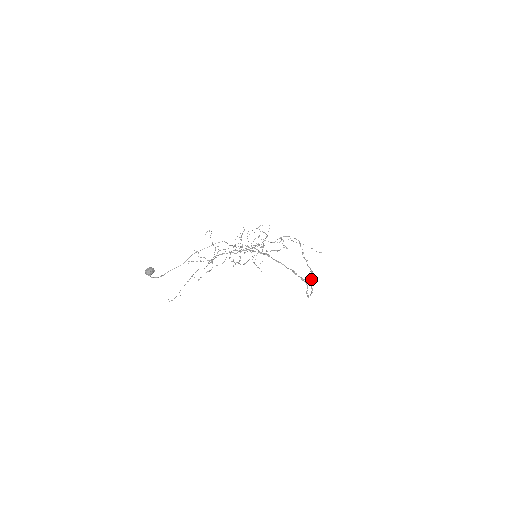
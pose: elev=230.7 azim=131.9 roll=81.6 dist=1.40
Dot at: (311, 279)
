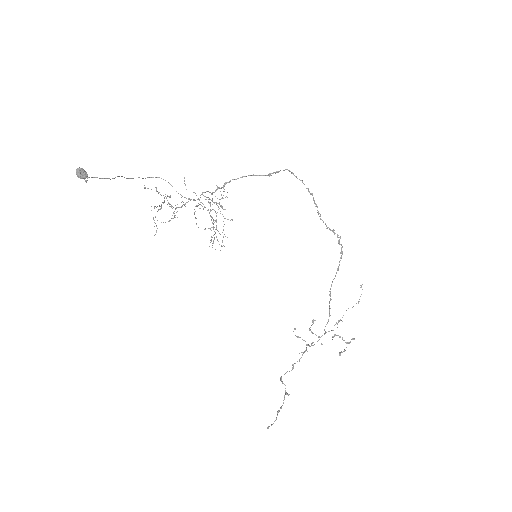
Dot at: occluded
